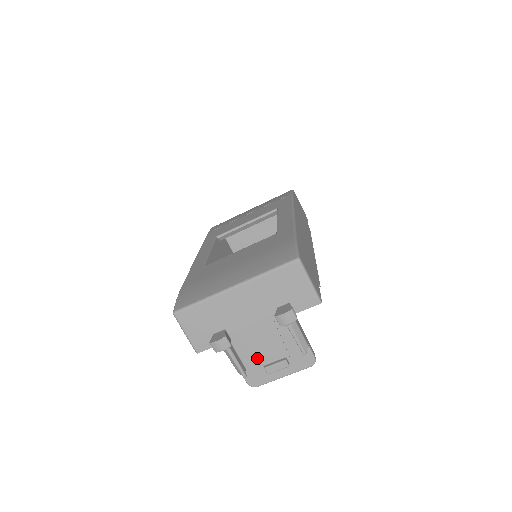
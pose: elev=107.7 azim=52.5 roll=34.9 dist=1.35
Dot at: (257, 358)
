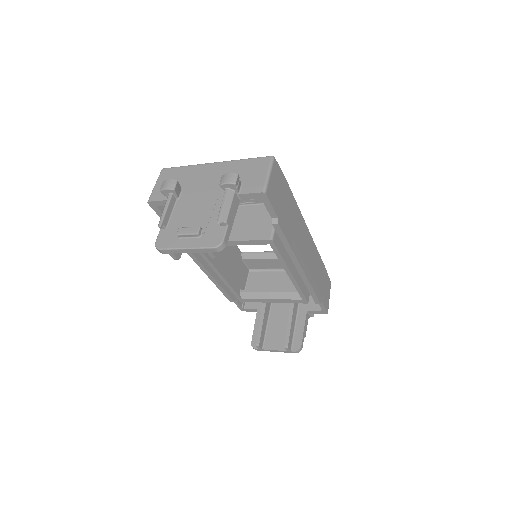
Dot at: (182, 221)
